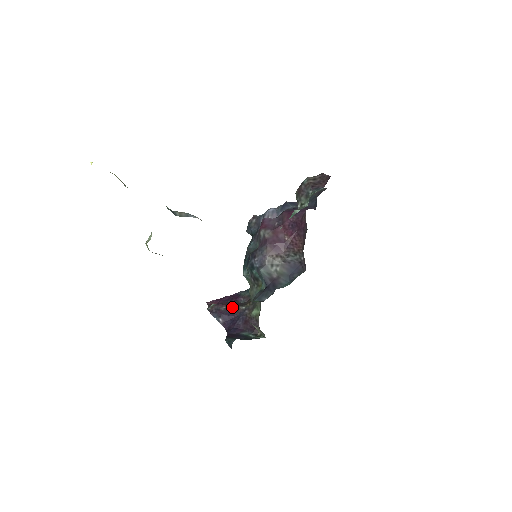
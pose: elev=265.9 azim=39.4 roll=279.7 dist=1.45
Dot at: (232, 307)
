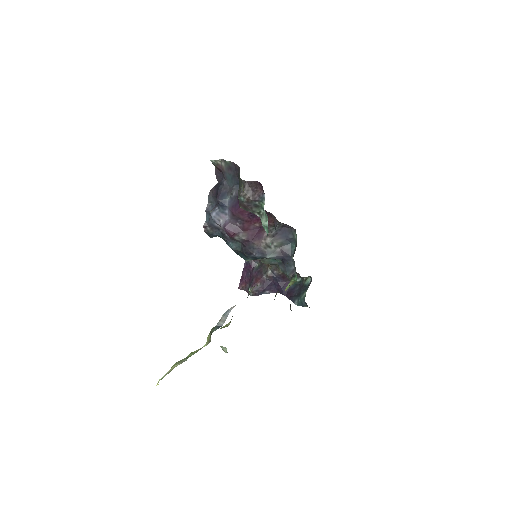
Dot at: (263, 279)
